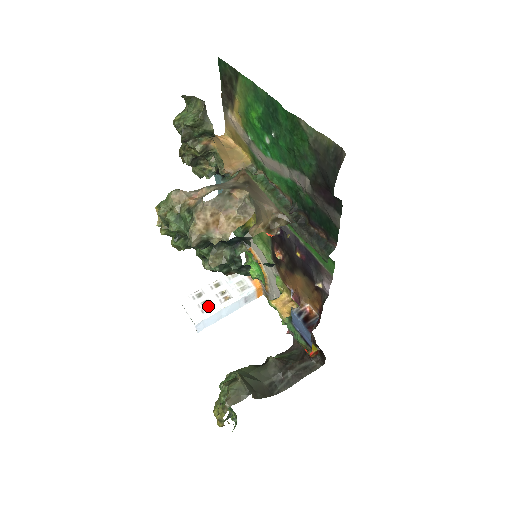
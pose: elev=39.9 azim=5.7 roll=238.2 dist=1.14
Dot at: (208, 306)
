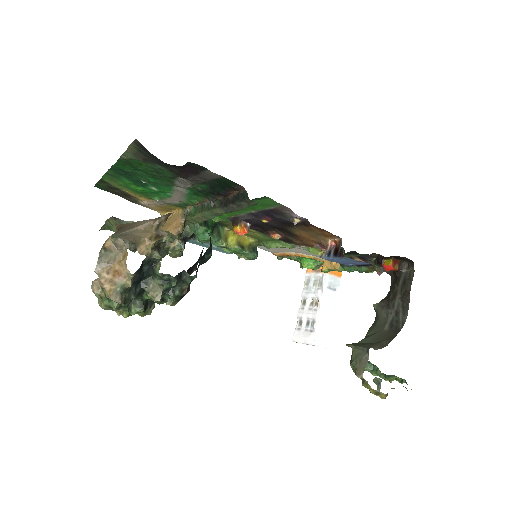
Dot at: (311, 323)
